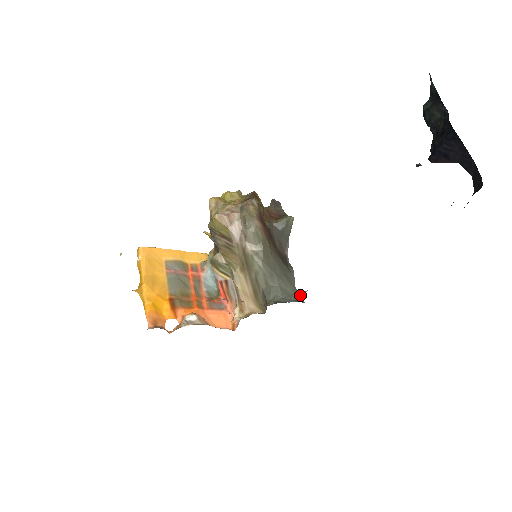
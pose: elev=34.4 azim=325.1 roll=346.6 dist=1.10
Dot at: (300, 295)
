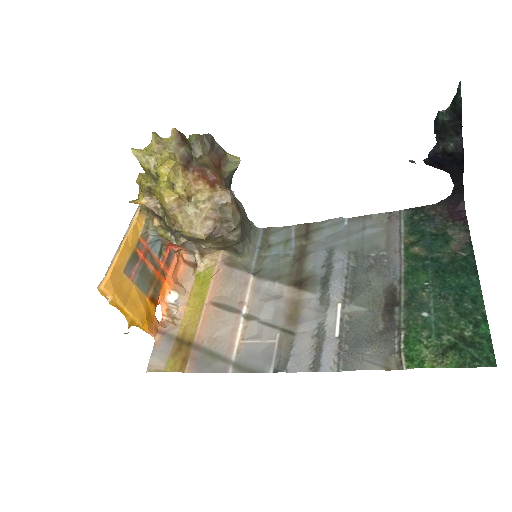
Dot at: (279, 250)
